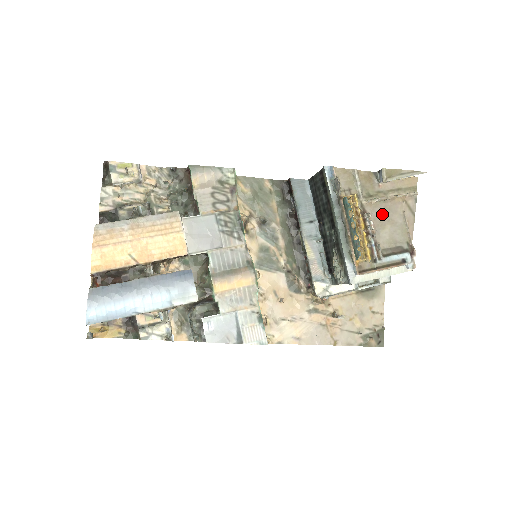
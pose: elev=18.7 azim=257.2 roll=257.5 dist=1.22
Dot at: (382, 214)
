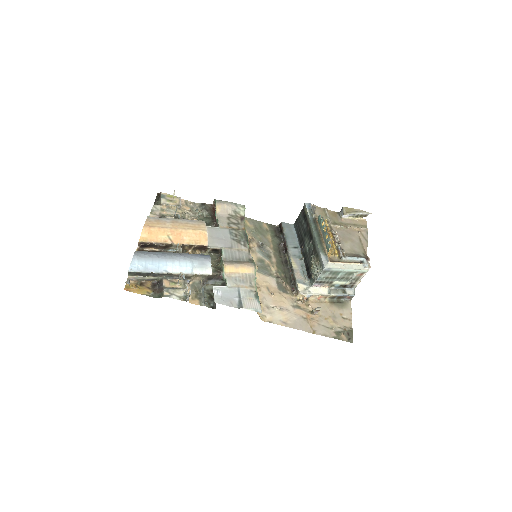
Dot at: (344, 235)
